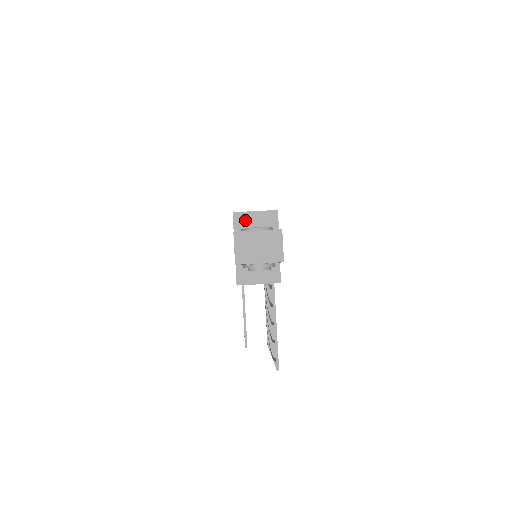
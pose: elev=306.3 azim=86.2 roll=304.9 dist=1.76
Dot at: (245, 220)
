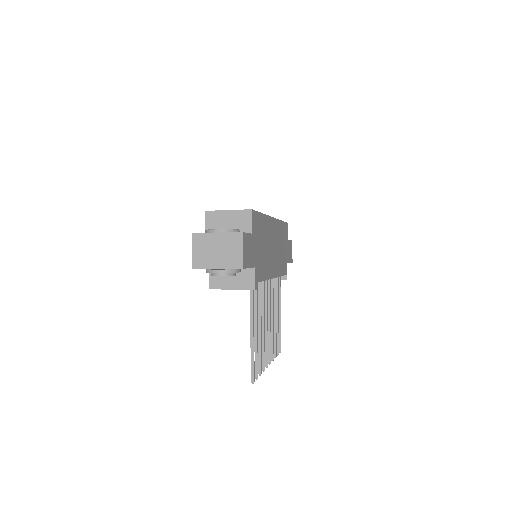
Dot at: (217, 220)
